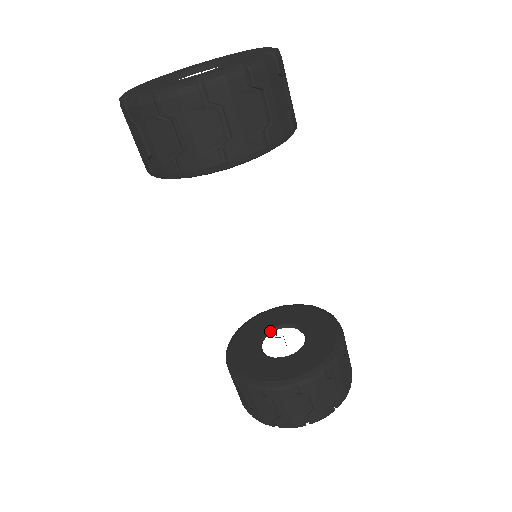
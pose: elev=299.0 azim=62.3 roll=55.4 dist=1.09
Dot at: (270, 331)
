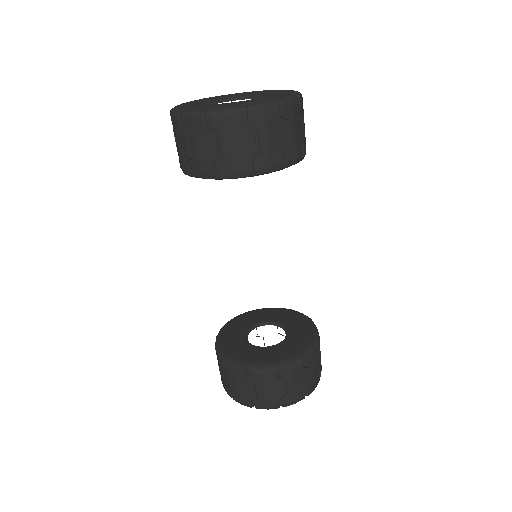
Dot at: (255, 326)
